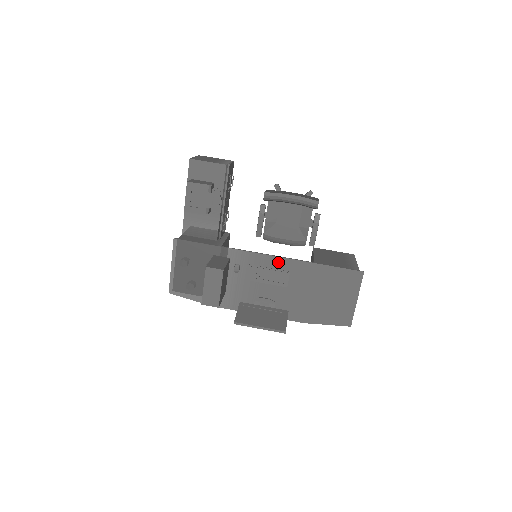
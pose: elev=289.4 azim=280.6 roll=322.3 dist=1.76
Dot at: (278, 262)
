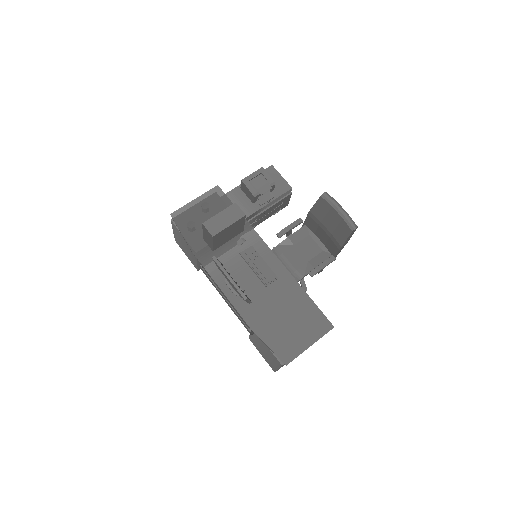
Dot at: (276, 264)
